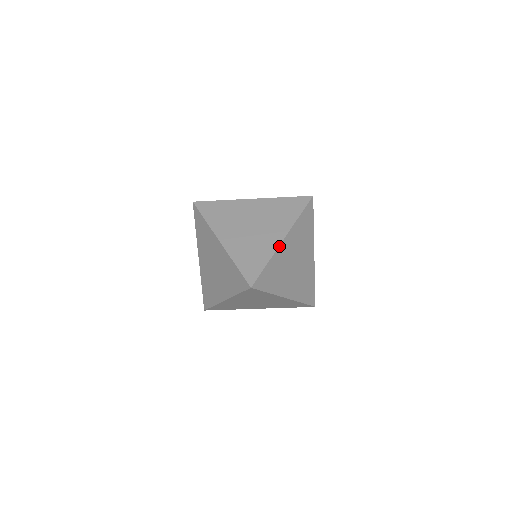
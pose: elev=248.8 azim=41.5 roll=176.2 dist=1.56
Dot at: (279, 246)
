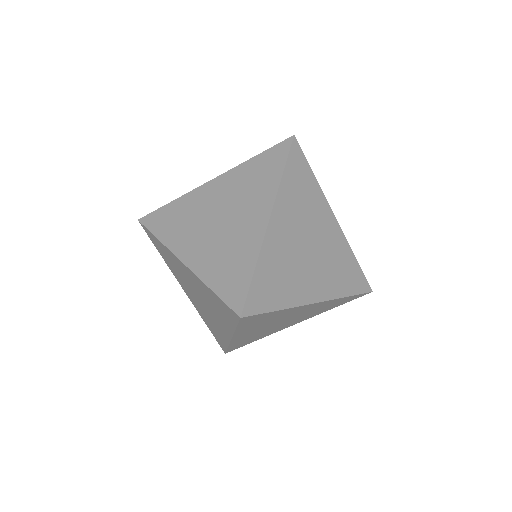
Dot at: (265, 233)
